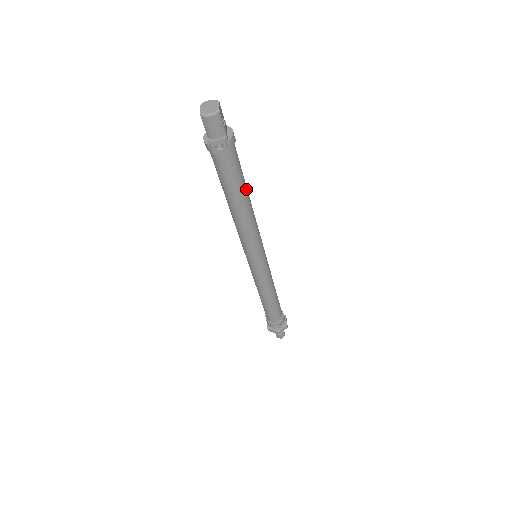
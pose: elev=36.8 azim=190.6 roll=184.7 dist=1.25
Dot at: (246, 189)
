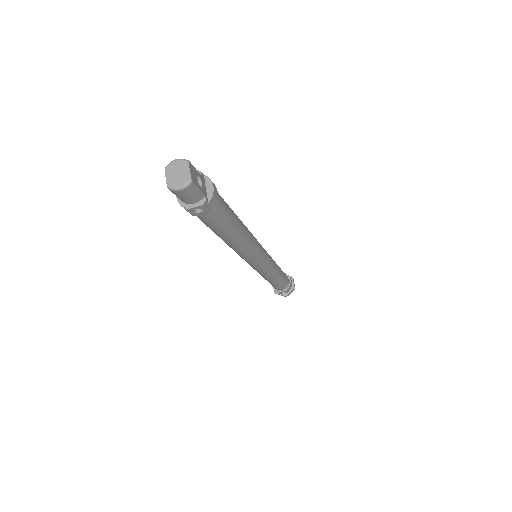
Dot at: (237, 222)
